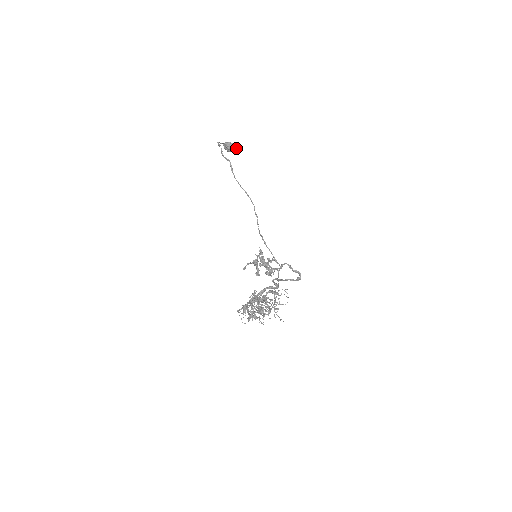
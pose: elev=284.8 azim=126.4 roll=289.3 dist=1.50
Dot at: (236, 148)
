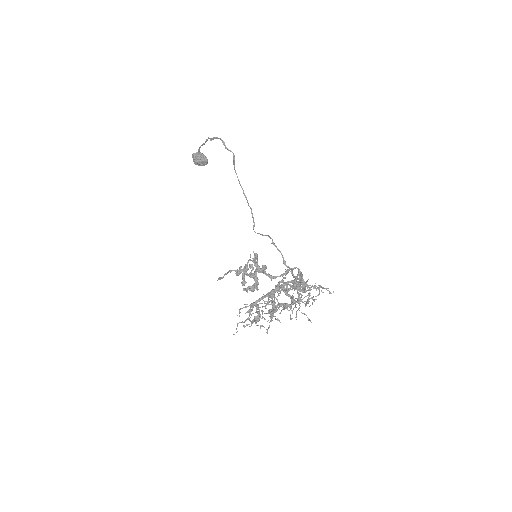
Dot at: (207, 161)
